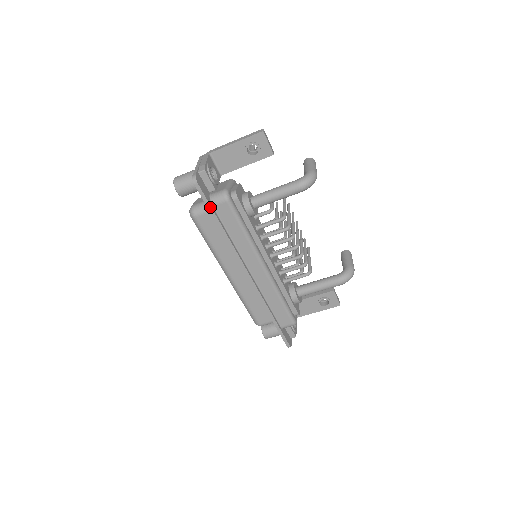
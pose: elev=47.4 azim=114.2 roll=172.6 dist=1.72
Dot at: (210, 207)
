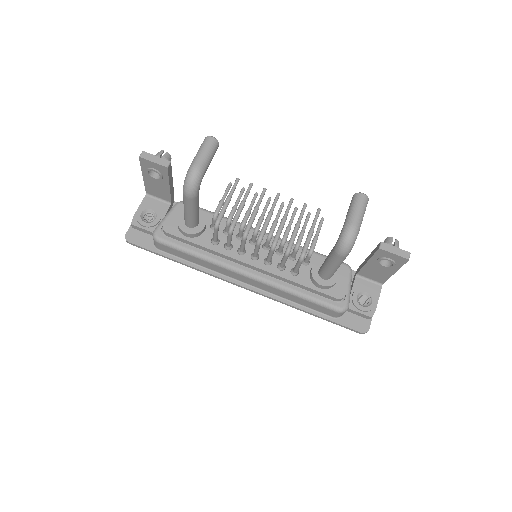
Dot at: (155, 253)
